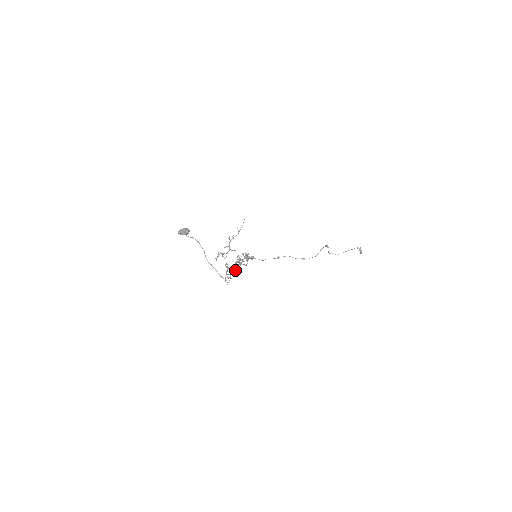
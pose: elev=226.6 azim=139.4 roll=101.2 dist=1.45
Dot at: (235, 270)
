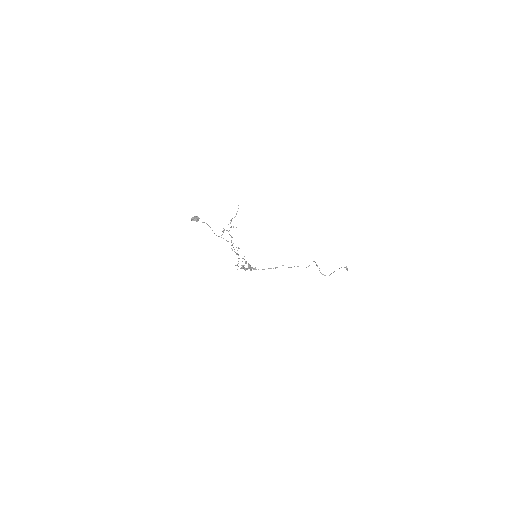
Dot at: occluded
